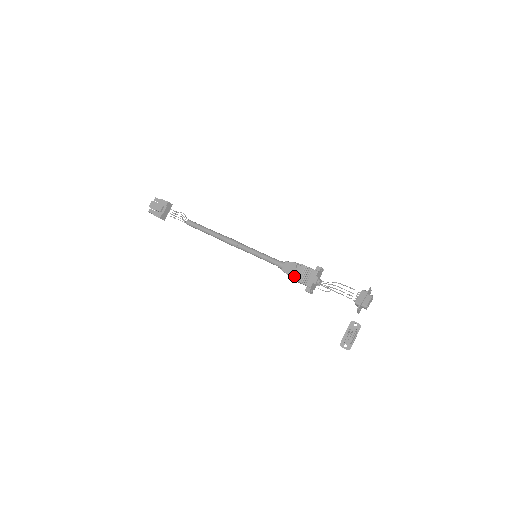
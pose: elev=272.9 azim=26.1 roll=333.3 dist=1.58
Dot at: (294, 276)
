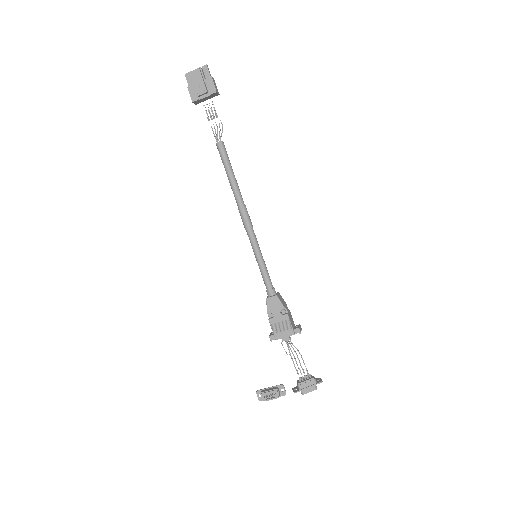
Dot at: (272, 315)
